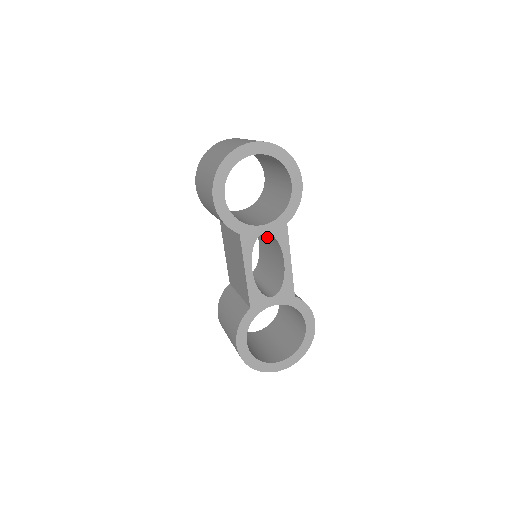
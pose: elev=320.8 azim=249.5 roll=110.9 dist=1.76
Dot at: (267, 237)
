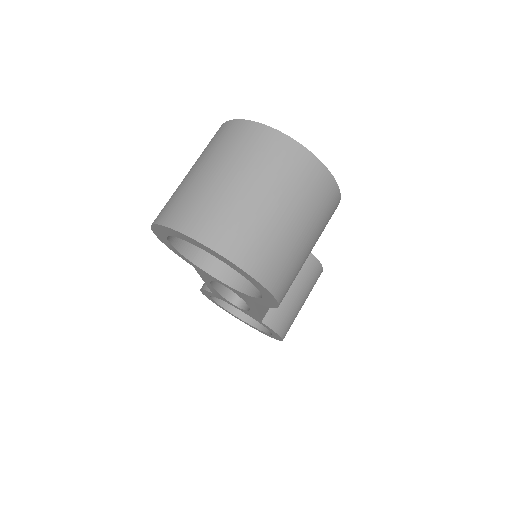
Dot at: occluded
